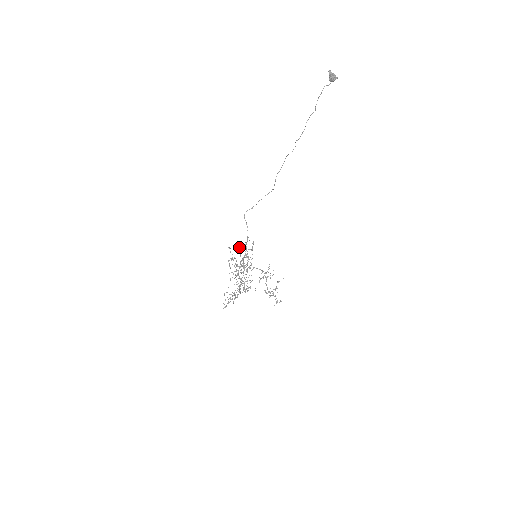
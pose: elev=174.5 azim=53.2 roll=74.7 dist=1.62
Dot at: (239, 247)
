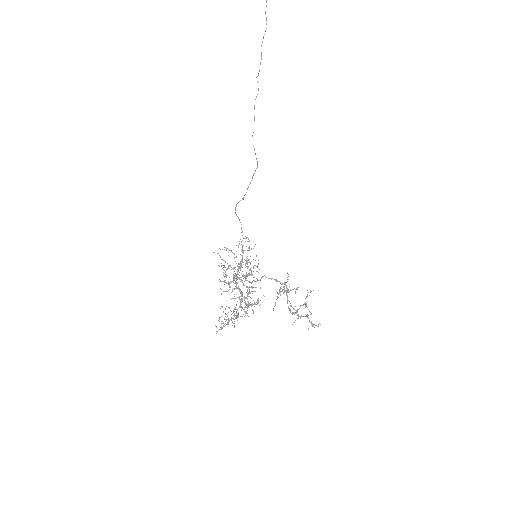
Dot at: occluded
